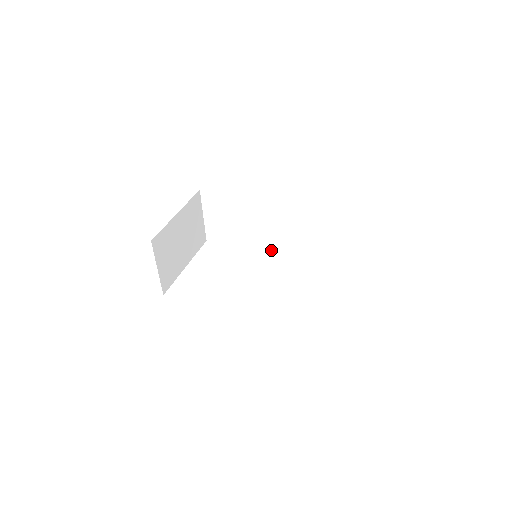
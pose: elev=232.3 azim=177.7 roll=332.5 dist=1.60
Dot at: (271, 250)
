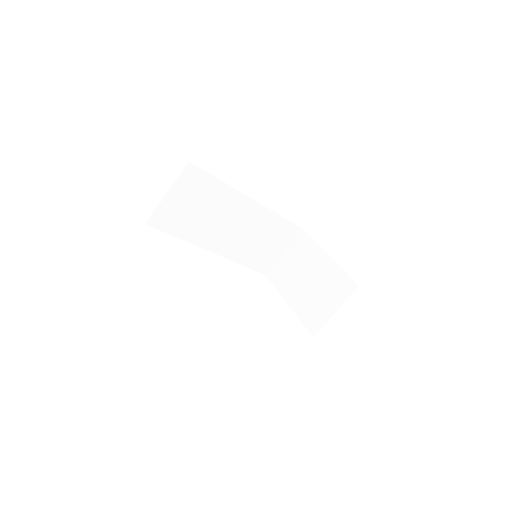
Dot at: (213, 248)
